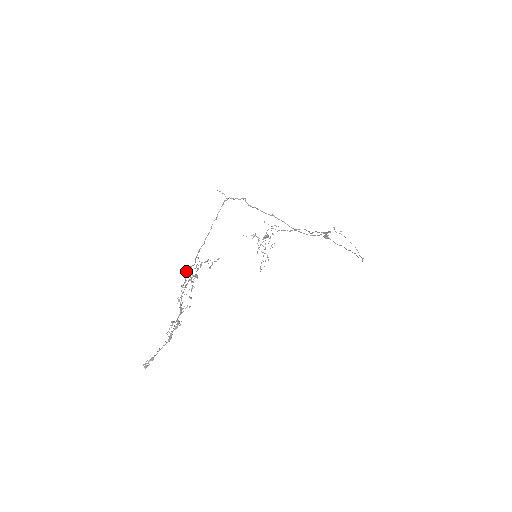
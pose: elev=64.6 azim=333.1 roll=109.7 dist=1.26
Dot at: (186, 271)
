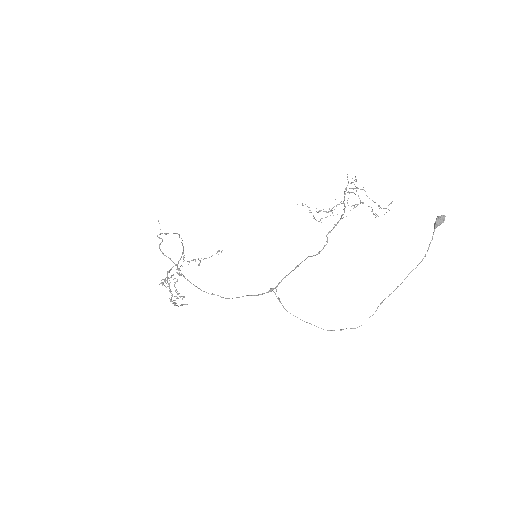
Dot at: (167, 271)
